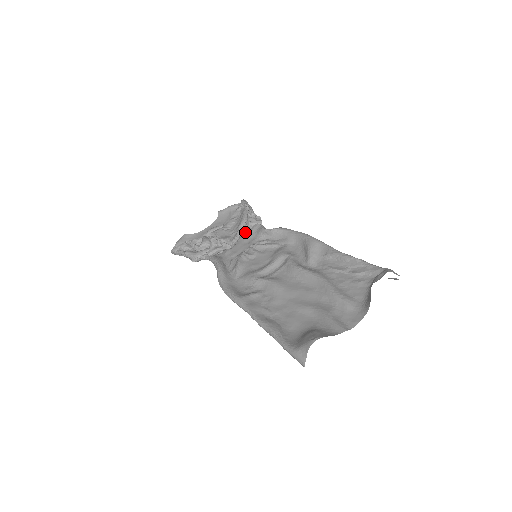
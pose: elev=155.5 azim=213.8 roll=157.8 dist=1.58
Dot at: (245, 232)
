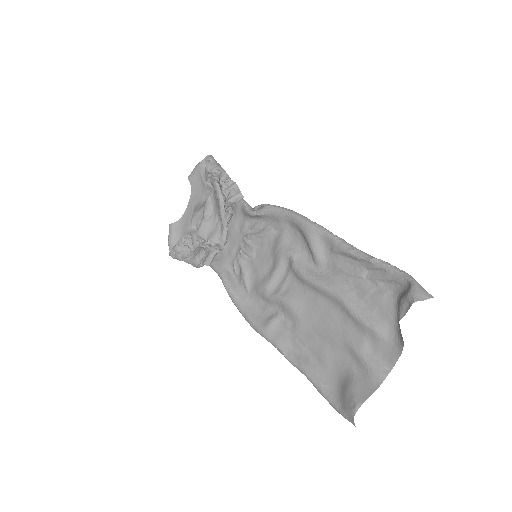
Dot at: (230, 216)
